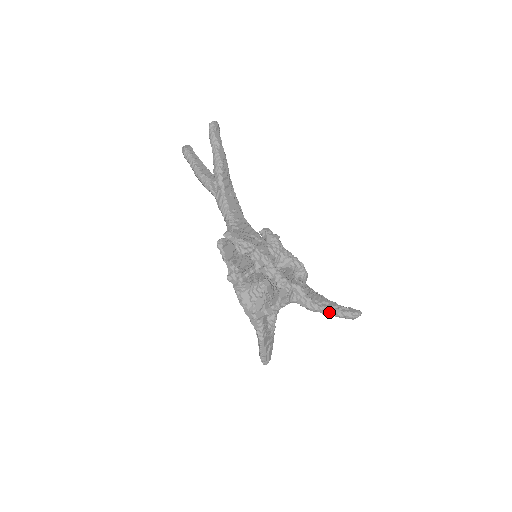
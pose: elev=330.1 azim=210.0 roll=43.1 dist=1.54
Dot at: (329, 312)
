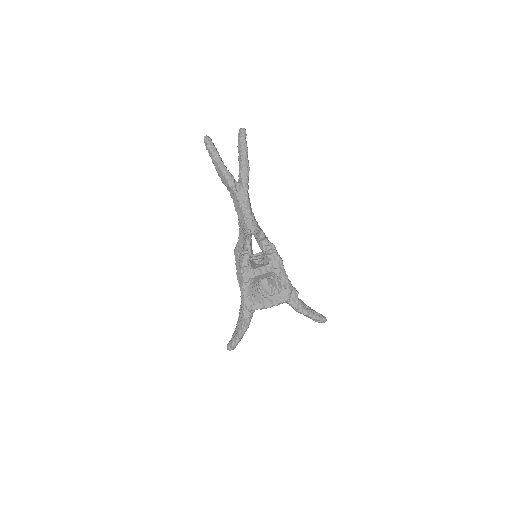
Dot at: (310, 315)
